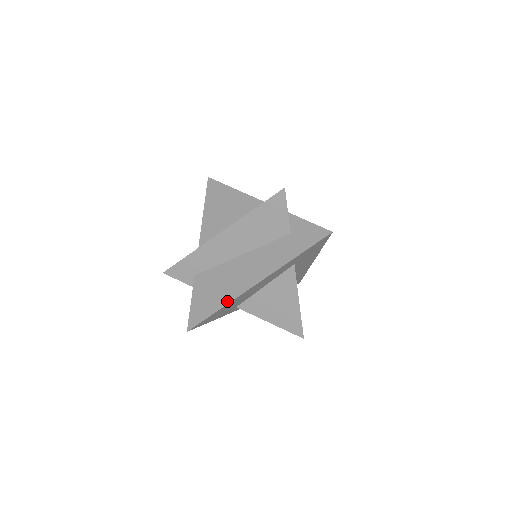
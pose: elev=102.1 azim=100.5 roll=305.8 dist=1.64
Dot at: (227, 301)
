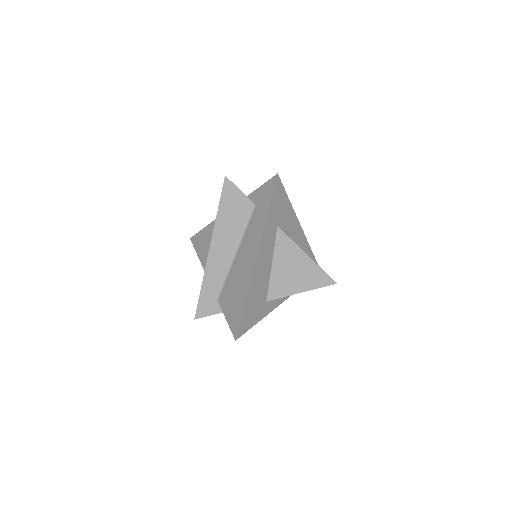
Dot at: (246, 289)
